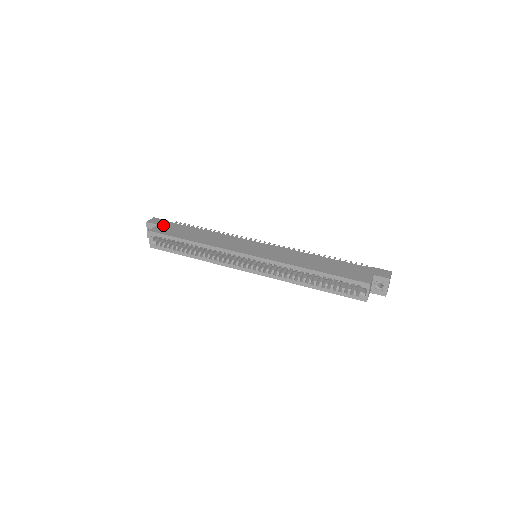
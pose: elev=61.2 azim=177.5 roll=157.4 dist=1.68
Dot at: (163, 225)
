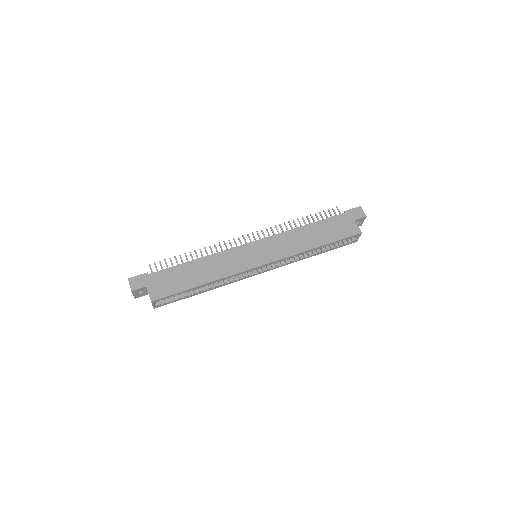
Dot at: (152, 283)
